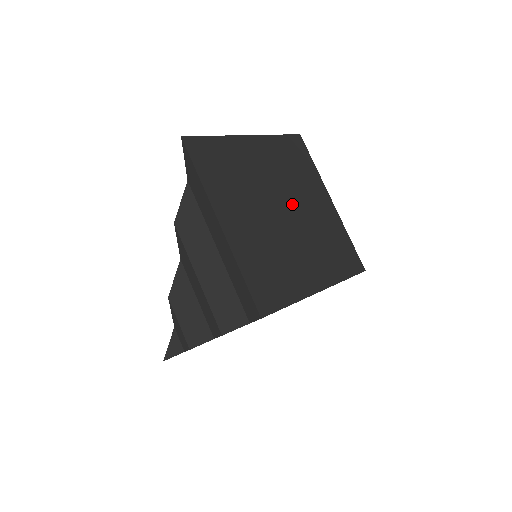
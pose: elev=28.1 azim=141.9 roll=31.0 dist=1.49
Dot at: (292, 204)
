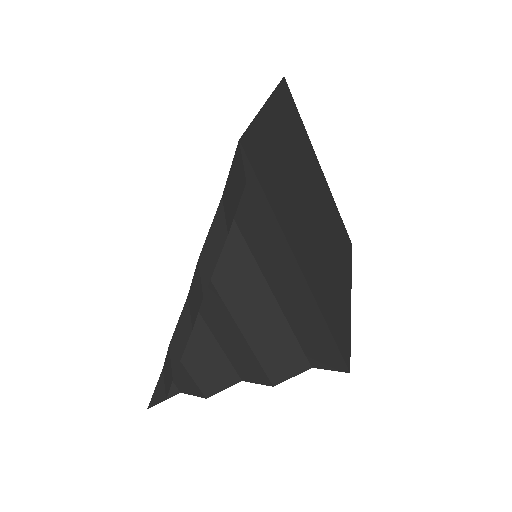
Dot at: (313, 193)
